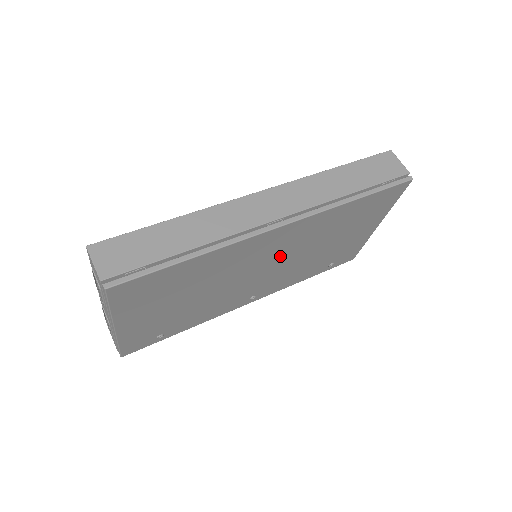
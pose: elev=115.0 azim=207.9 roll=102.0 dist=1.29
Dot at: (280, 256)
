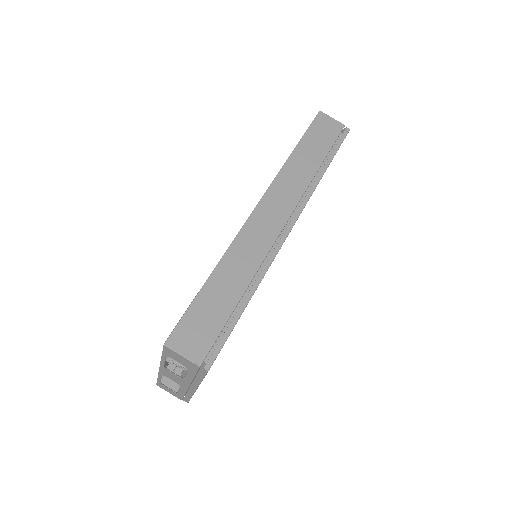
Dot at: occluded
